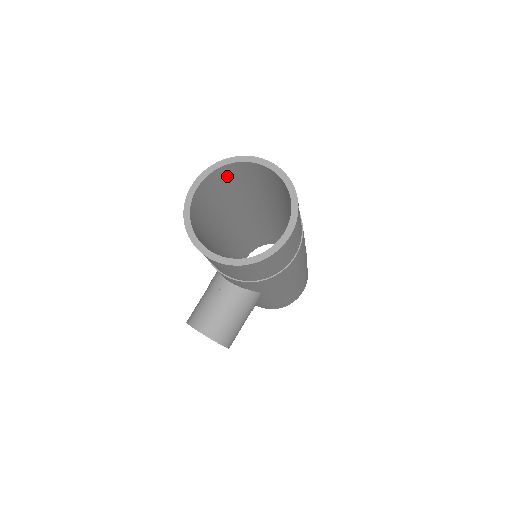
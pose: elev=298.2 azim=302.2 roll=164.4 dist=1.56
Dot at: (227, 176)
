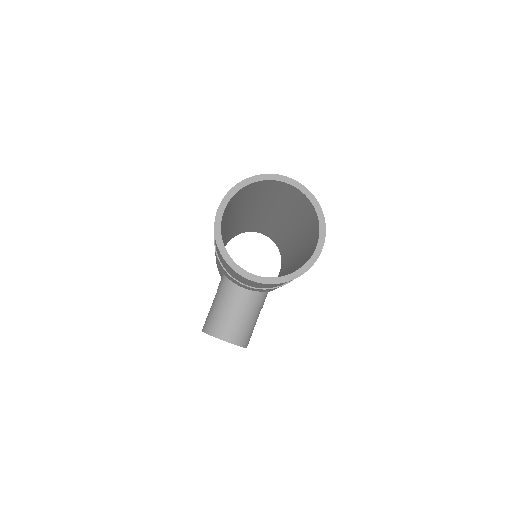
Dot at: (243, 193)
